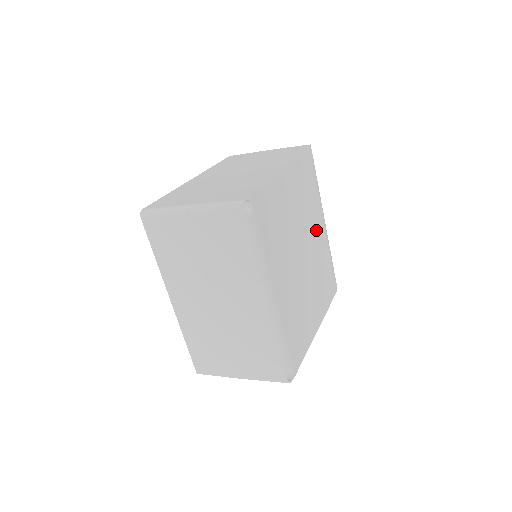
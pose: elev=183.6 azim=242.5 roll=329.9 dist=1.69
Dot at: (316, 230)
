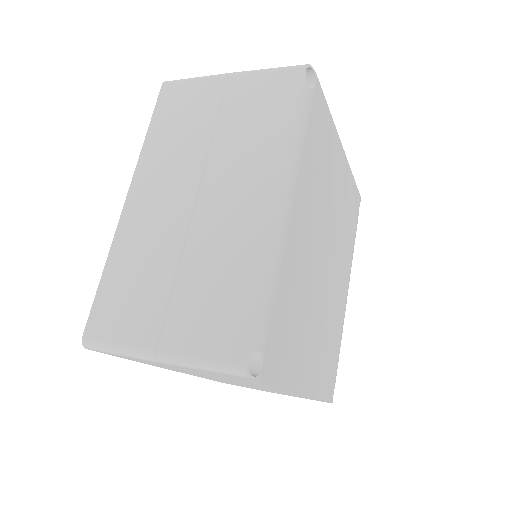
Dot at: (341, 277)
